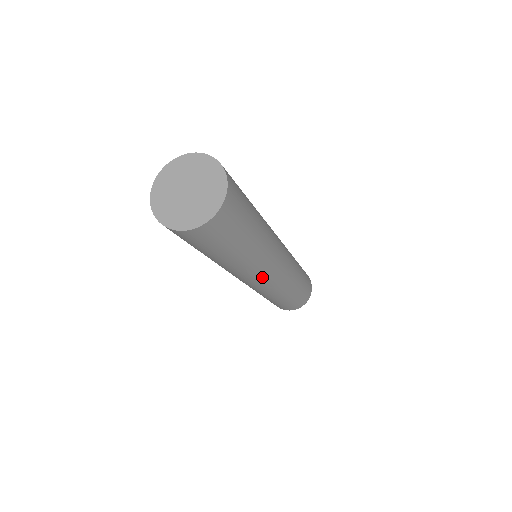
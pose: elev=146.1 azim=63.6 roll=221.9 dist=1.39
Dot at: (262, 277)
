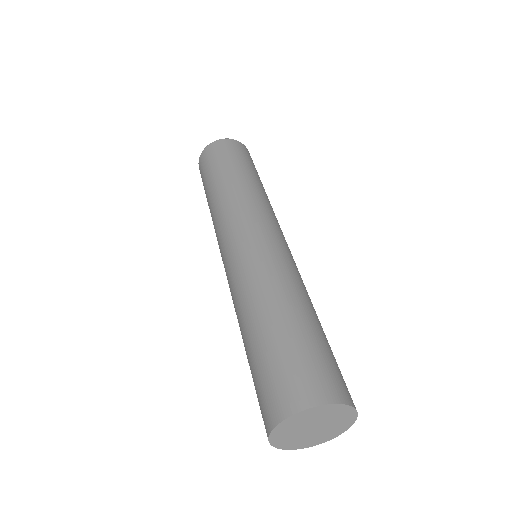
Dot at: occluded
